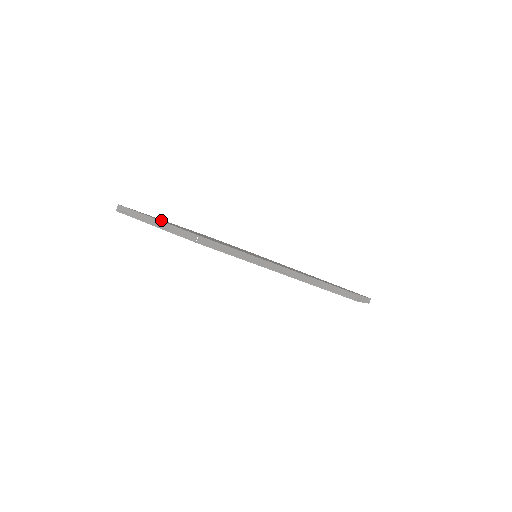
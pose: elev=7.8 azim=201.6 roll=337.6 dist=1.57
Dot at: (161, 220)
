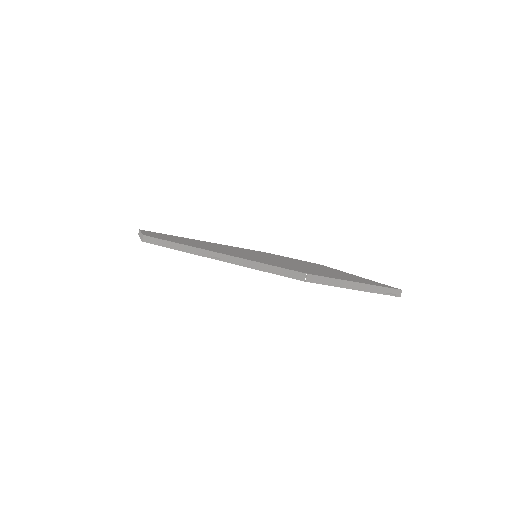
Dot at: (163, 235)
